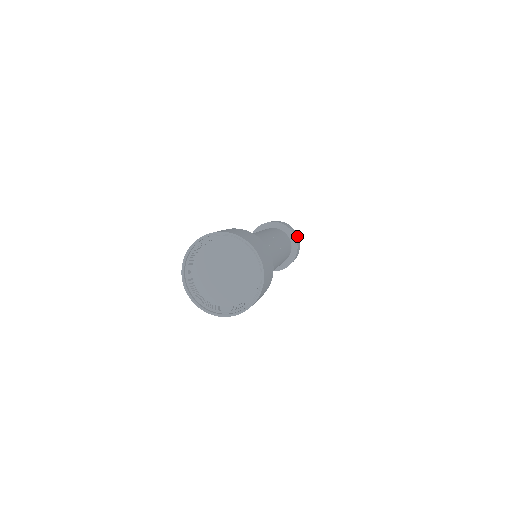
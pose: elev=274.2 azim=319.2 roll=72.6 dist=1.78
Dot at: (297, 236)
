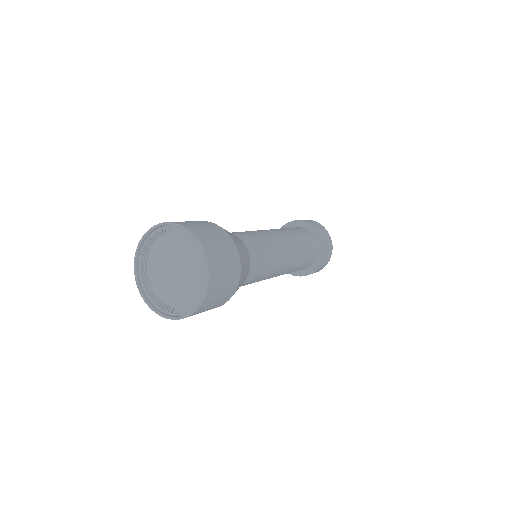
Dot at: (330, 253)
